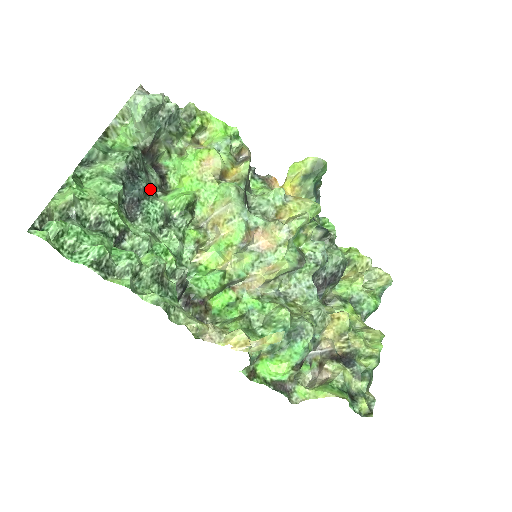
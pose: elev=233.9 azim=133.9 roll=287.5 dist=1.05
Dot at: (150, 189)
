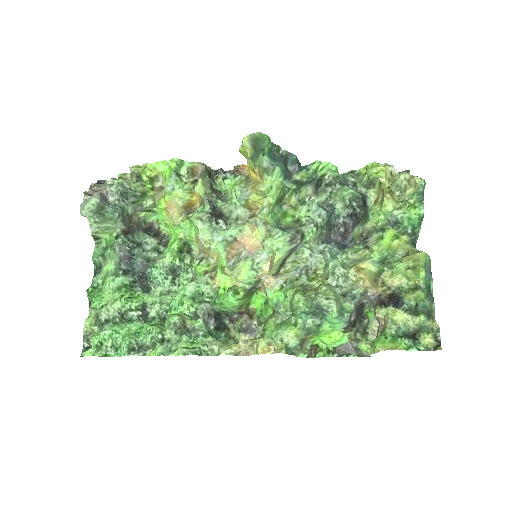
Dot at: (149, 256)
